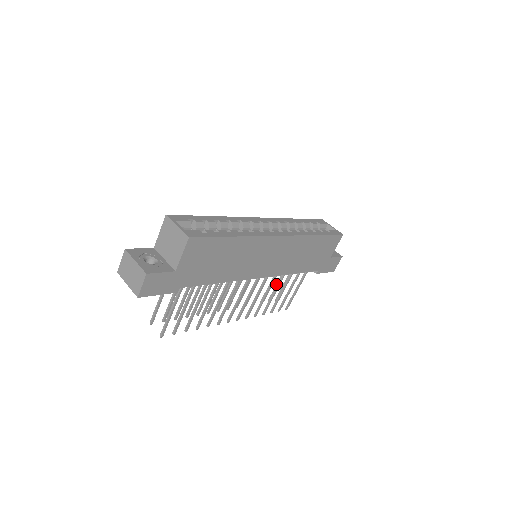
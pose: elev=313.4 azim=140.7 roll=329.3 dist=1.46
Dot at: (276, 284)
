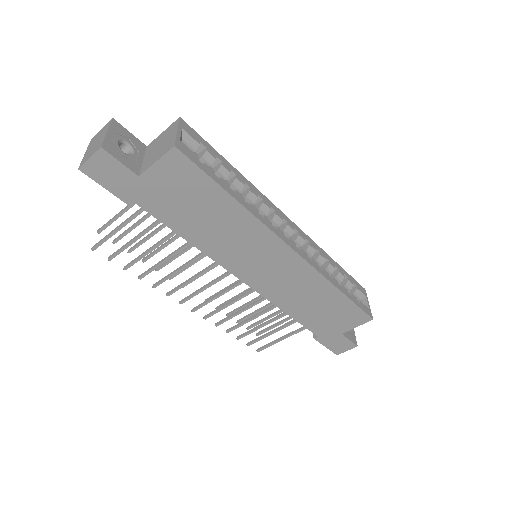
Dot at: (267, 316)
